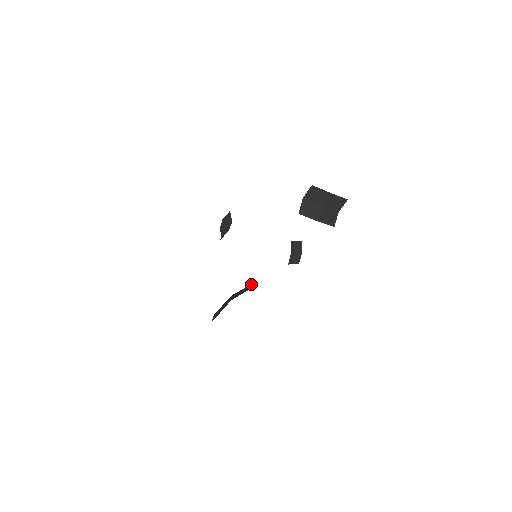
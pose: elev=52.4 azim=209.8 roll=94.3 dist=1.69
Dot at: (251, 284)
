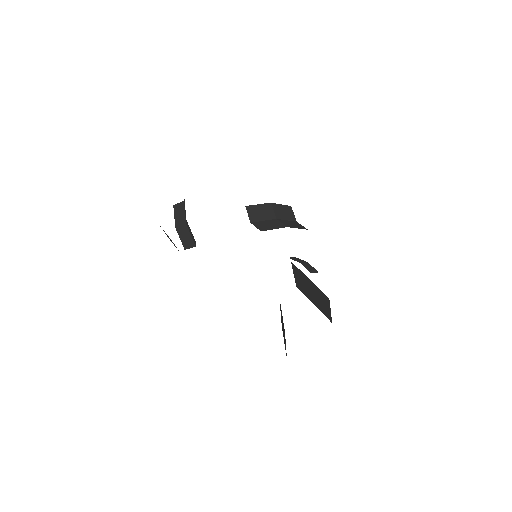
Dot at: occluded
